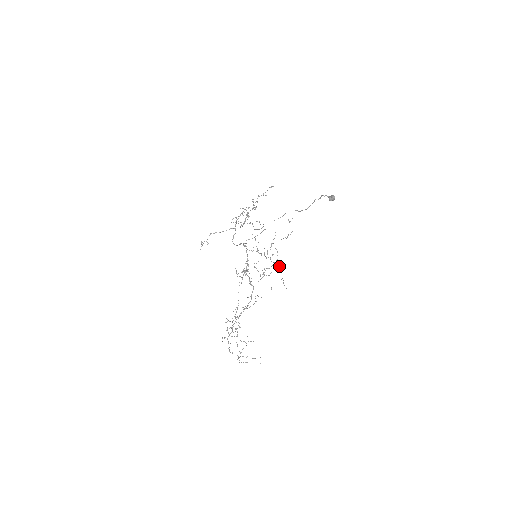
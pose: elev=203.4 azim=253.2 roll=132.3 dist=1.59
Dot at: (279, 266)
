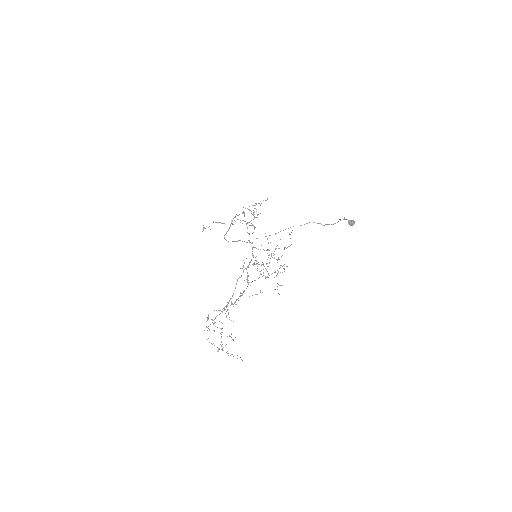
Dot at: (278, 271)
